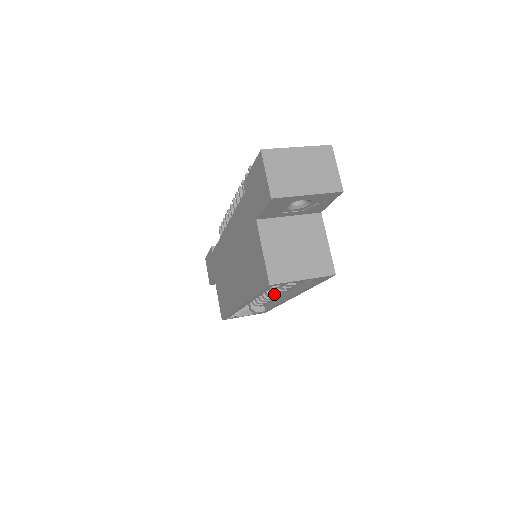
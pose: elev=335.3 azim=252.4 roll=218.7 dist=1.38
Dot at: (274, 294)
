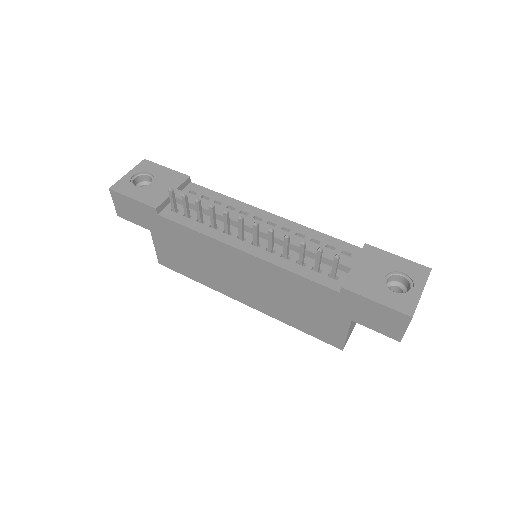
Dot at: occluded
